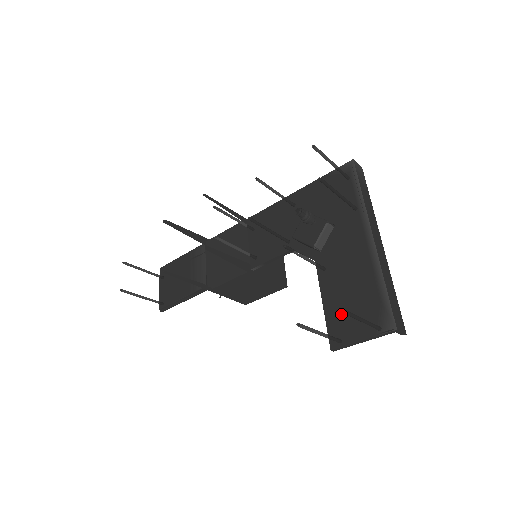
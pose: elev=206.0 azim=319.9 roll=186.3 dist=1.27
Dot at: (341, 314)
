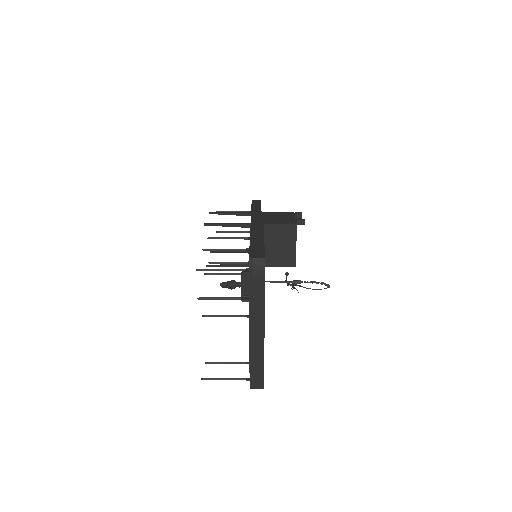
Dot at: occluded
